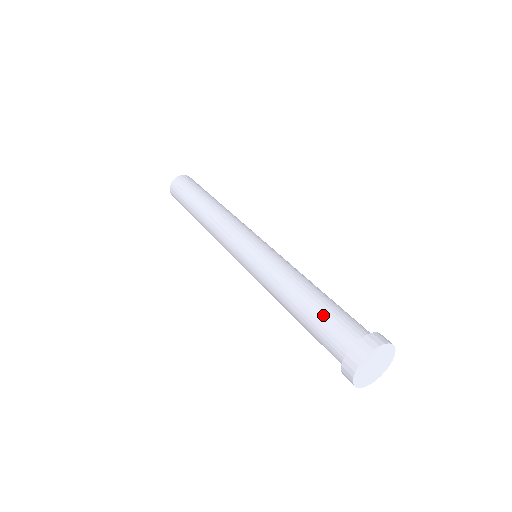
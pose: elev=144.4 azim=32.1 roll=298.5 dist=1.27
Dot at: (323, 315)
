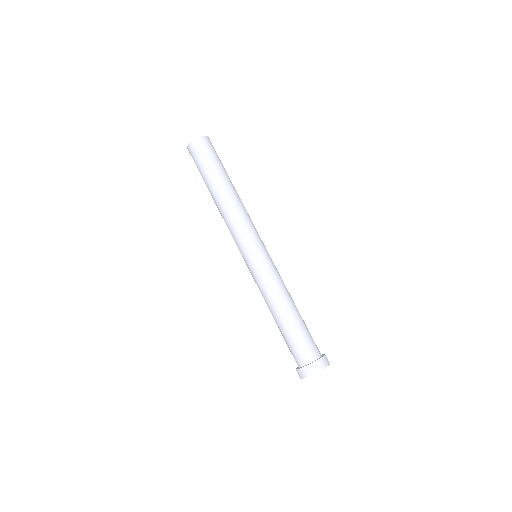
Dot at: (285, 340)
